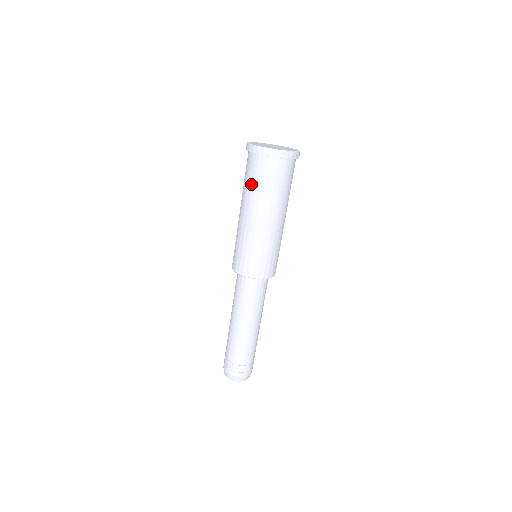
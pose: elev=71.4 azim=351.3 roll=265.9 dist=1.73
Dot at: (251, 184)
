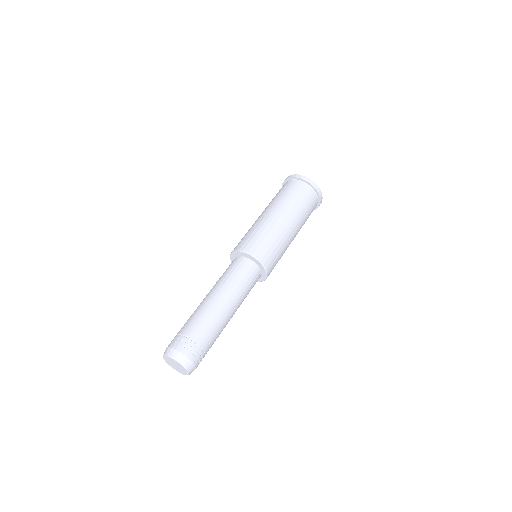
Dot at: (281, 195)
